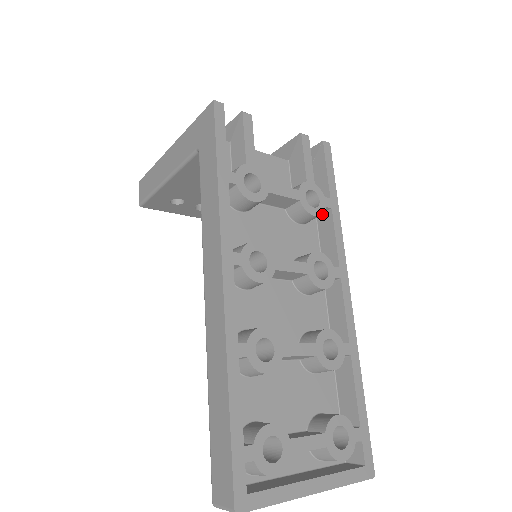
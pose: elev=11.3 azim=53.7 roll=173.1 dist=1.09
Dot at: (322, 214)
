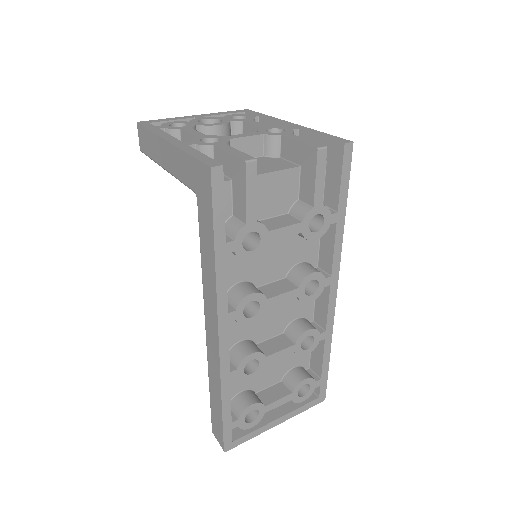
Dot at: occluded
